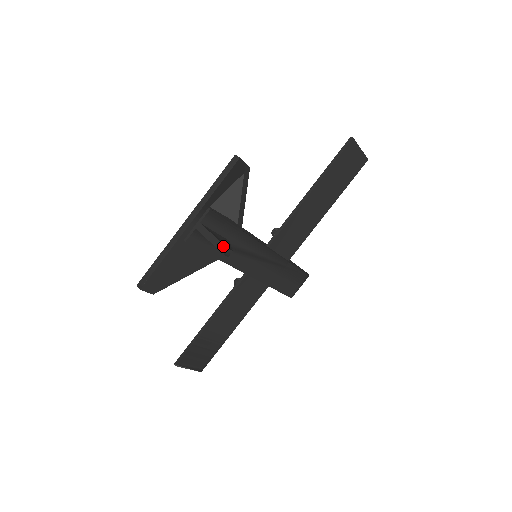
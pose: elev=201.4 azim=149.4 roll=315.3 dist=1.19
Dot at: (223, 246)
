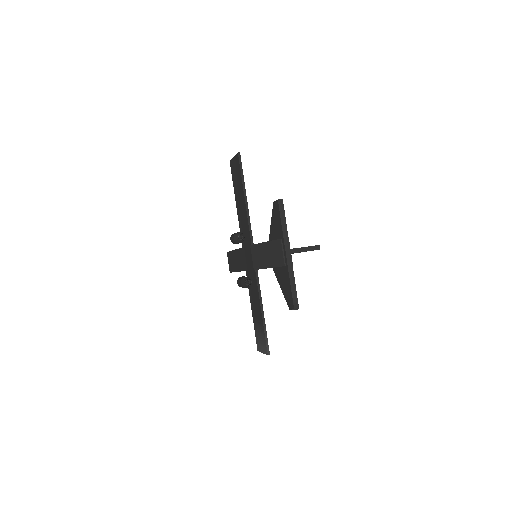
Dot at: (317, 246)
